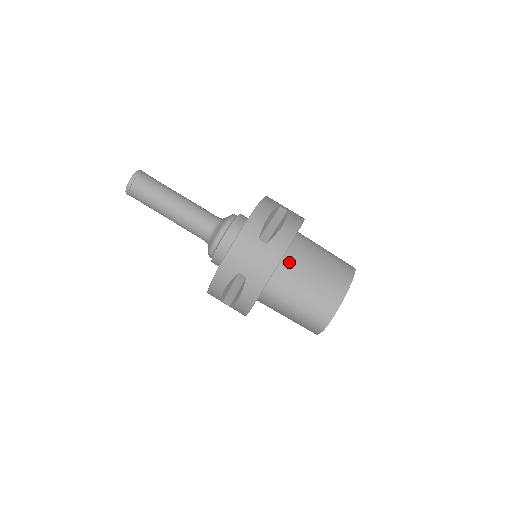
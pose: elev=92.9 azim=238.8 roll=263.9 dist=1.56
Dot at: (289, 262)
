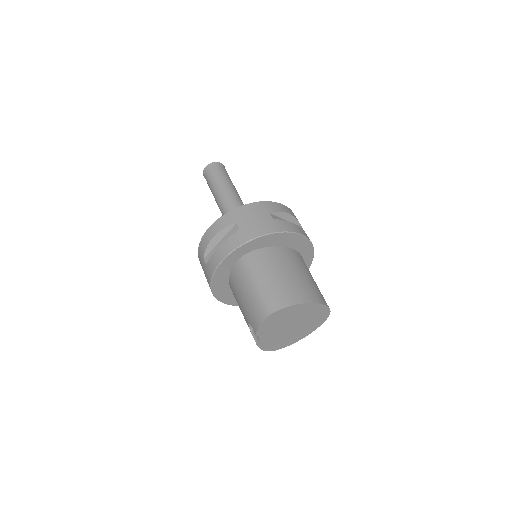
Dot at: (279, 252)
